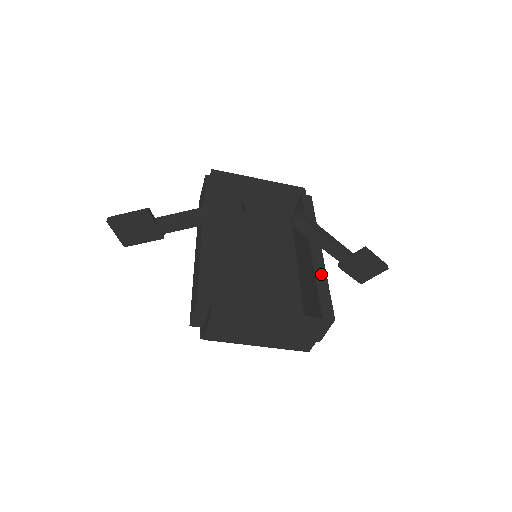
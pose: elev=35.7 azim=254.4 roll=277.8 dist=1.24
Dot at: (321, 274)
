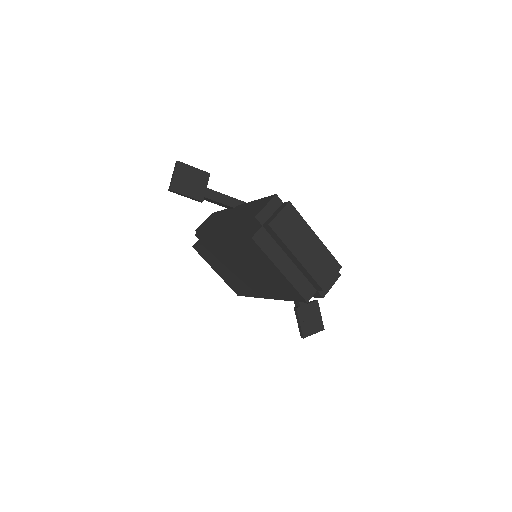
Dot at: occluded
